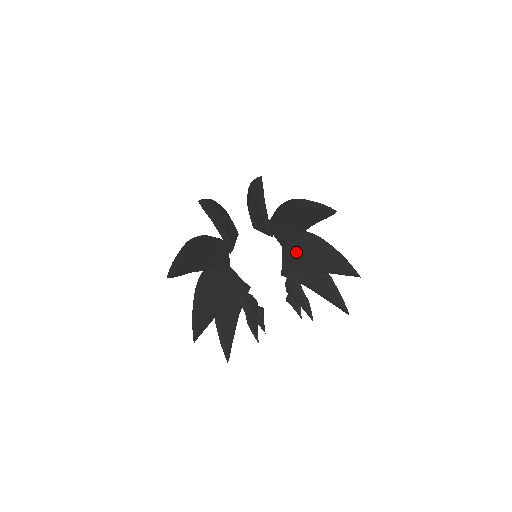
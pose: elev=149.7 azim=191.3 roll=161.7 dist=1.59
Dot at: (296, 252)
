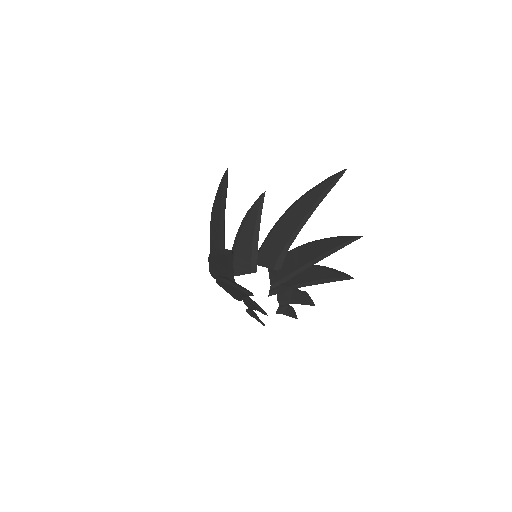
Dot at: (287, 265)
